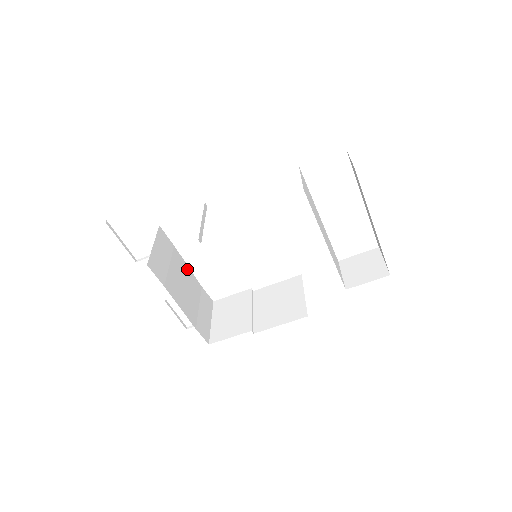
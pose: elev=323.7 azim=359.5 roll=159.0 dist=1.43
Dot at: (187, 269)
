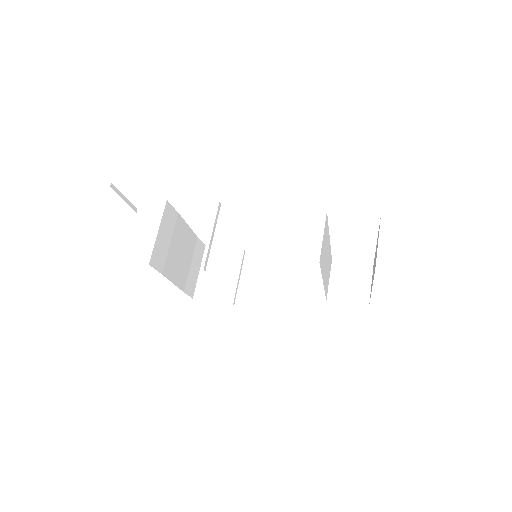
Dot at: (187, 230)
